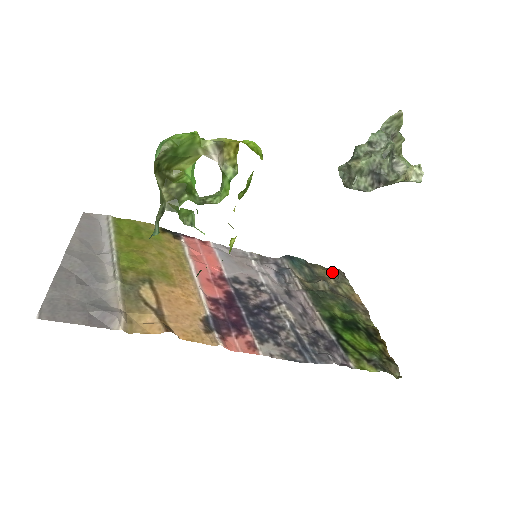
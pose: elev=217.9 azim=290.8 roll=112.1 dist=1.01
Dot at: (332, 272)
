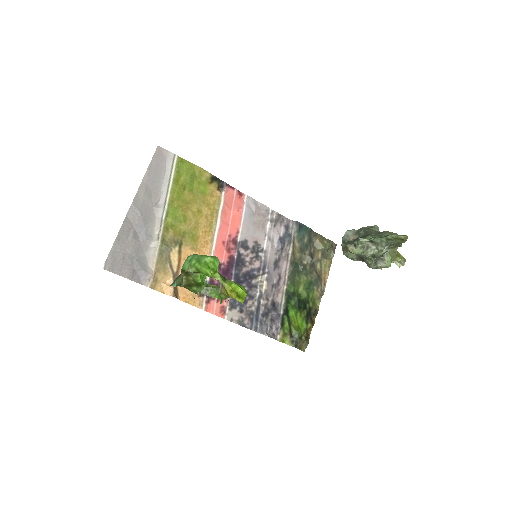
Dot at: (324, 248)
